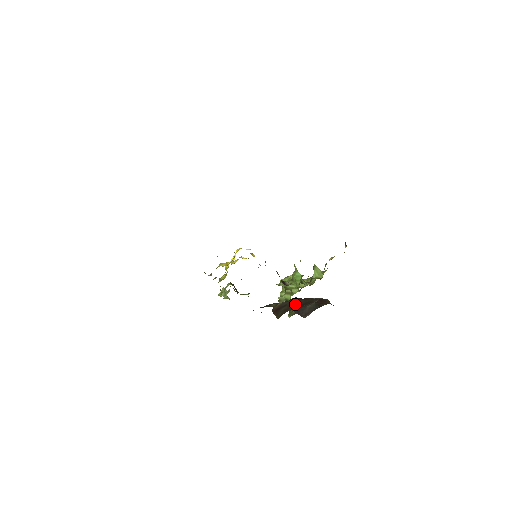
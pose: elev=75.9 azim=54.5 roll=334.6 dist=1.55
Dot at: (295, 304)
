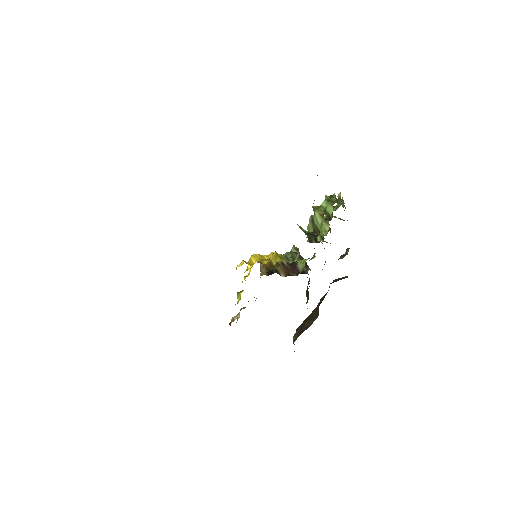
Dot at: (311, 314)
